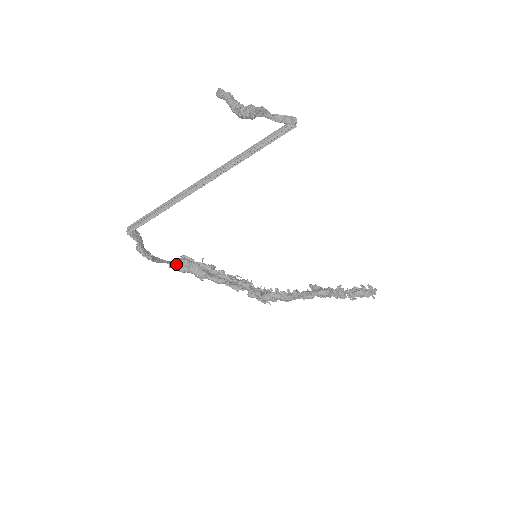
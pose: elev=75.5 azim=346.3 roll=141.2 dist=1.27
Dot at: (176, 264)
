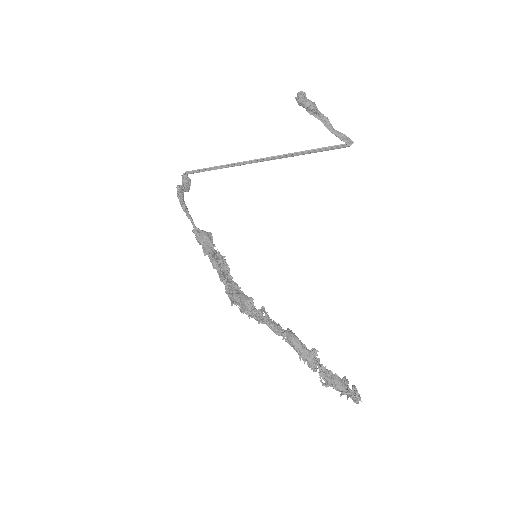
Dot at: (199, 232)
